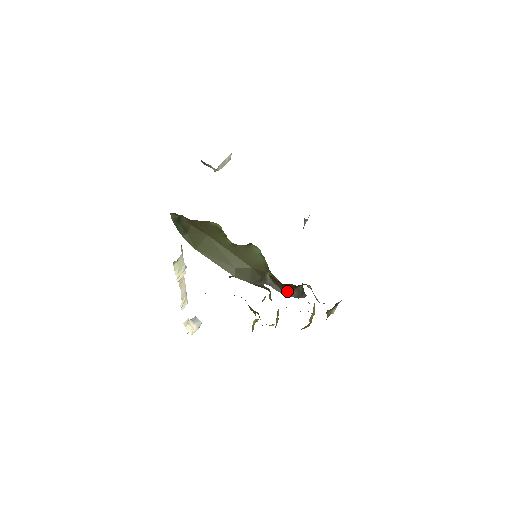
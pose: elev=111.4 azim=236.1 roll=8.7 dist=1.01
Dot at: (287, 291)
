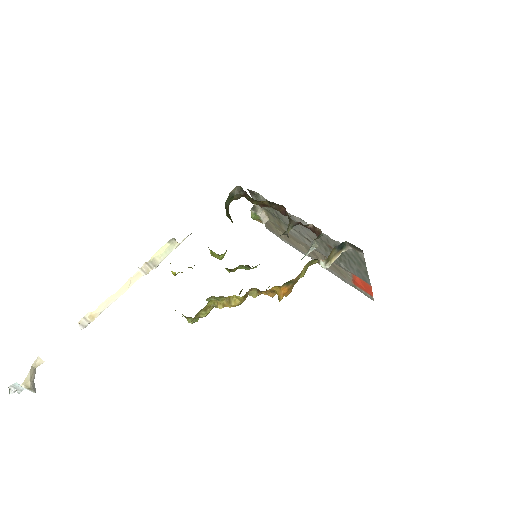
Dot at: occluded
